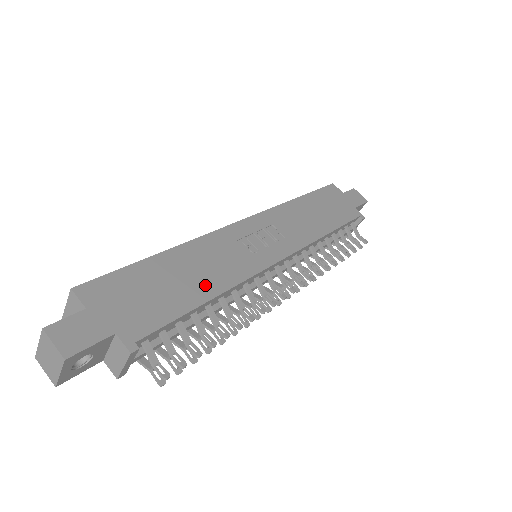
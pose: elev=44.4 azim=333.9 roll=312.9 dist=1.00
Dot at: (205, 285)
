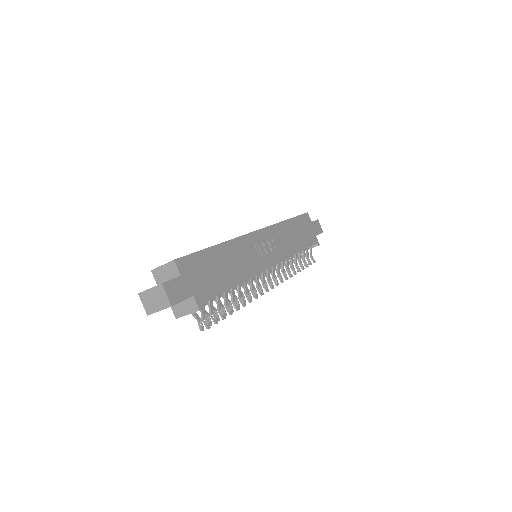
Dot at: (235, 274)
